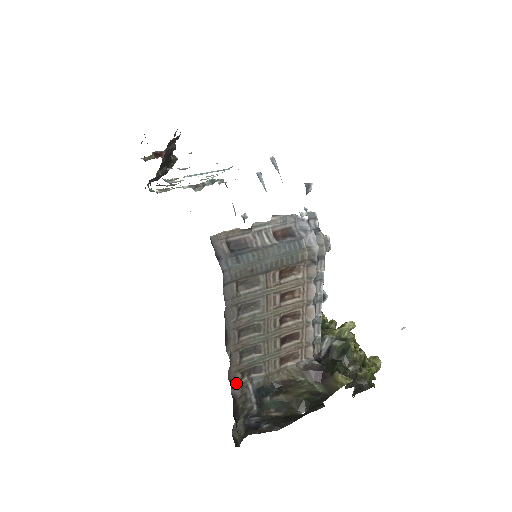
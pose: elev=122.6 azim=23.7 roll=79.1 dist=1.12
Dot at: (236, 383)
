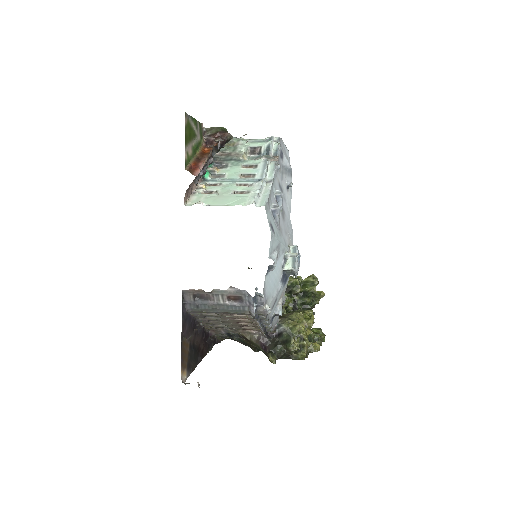
Dot at: (213, 329)
